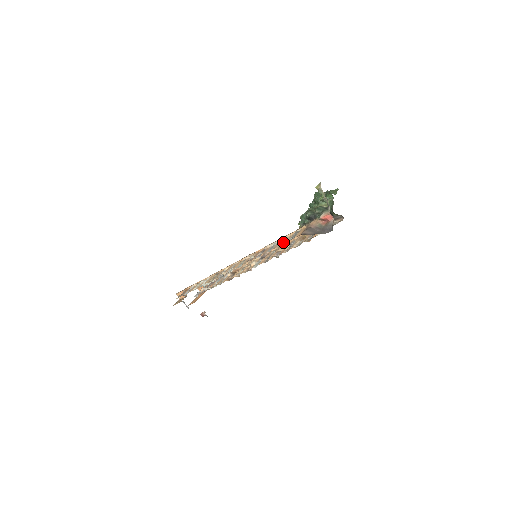
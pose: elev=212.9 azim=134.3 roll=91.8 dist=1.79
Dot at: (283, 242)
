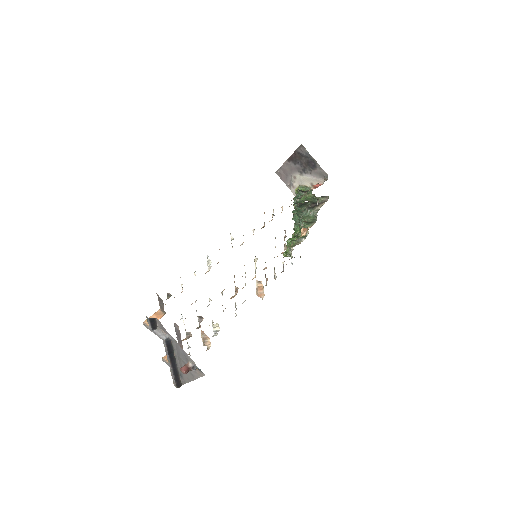
Dot at: occluded
